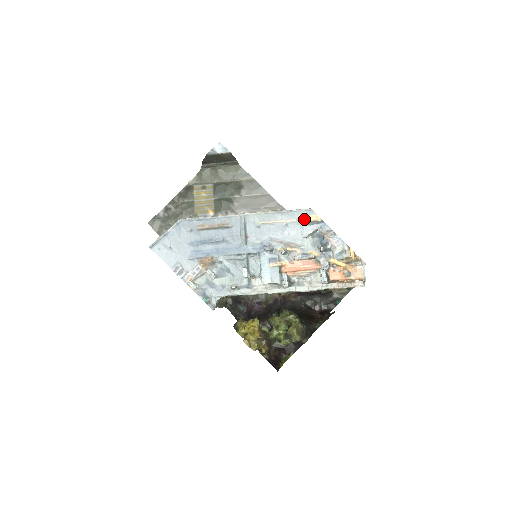
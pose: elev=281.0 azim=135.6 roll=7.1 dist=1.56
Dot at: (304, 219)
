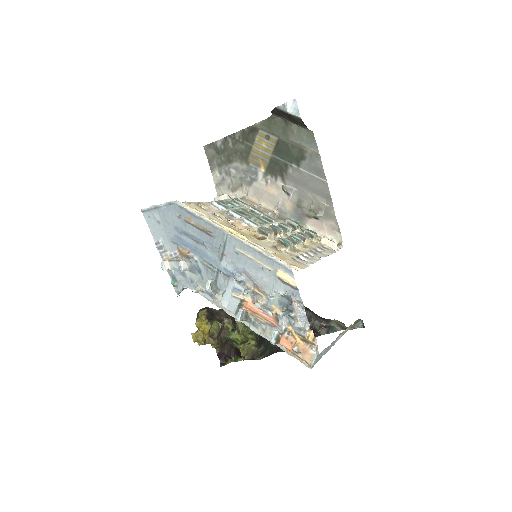
Dot at: (279, 276)
